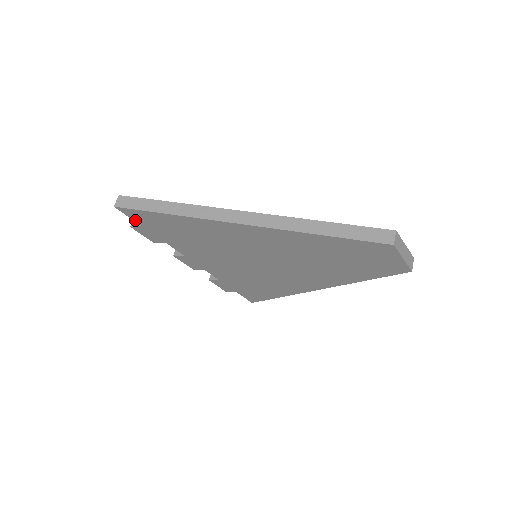
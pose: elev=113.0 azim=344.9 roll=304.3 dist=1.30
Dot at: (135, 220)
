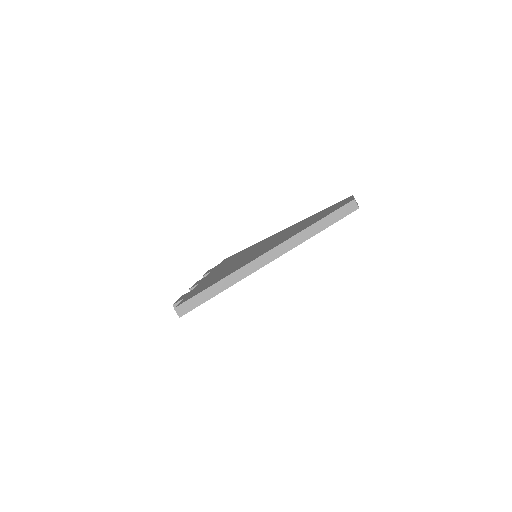
Dot at: occluded
